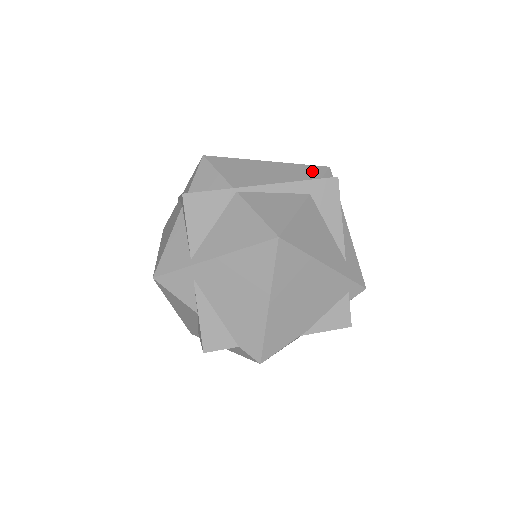
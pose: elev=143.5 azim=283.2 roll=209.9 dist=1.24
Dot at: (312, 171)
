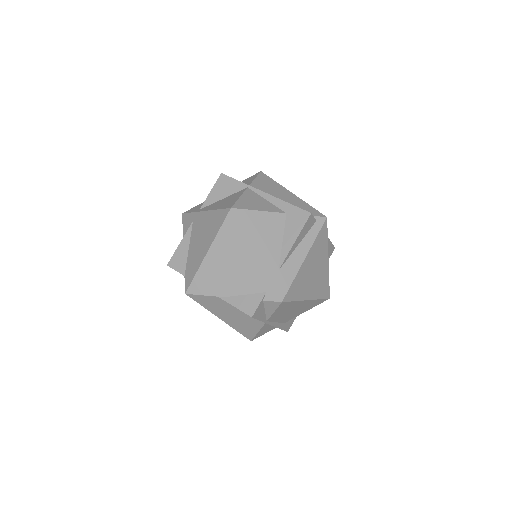
Dot at: (310, 210)
